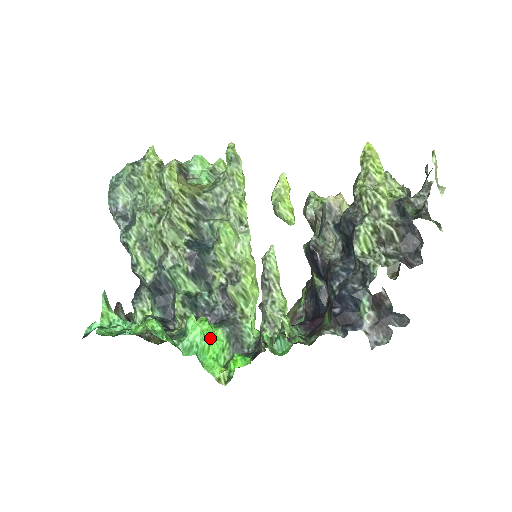
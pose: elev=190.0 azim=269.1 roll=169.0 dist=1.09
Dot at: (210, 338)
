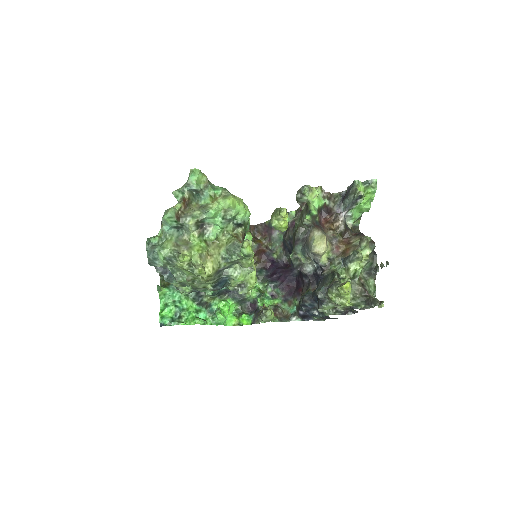
Dot at: (229, 311)
